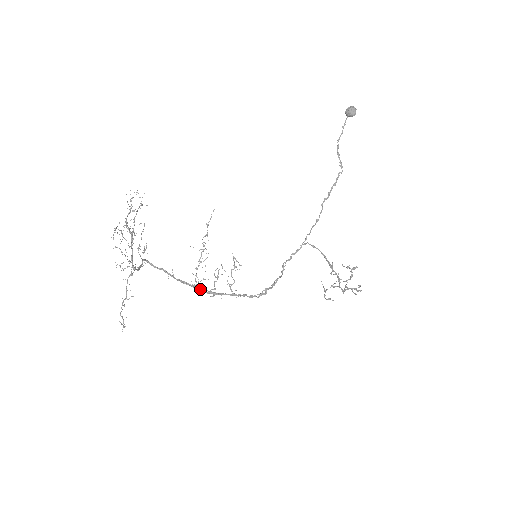
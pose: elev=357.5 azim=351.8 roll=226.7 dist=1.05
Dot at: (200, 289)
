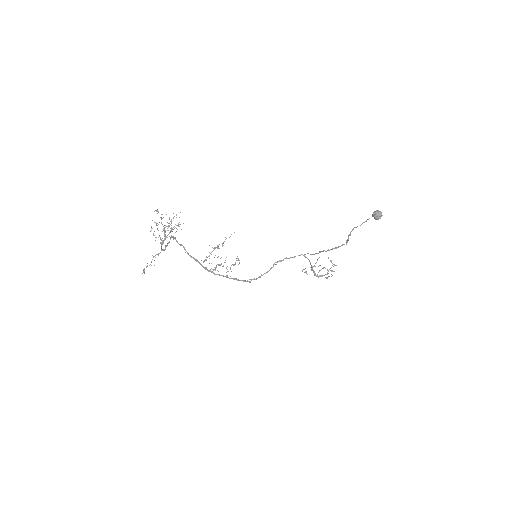
Dot at: (205, 268)
